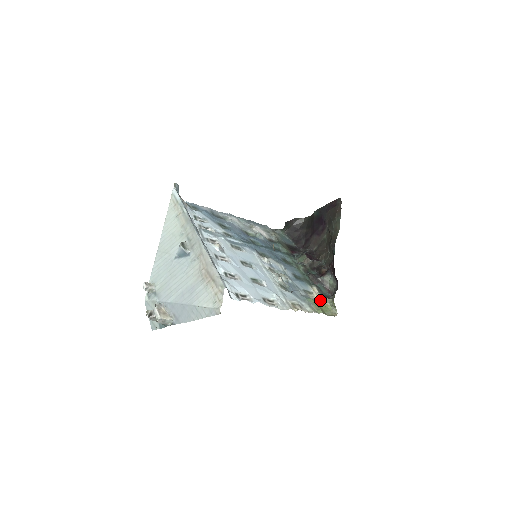
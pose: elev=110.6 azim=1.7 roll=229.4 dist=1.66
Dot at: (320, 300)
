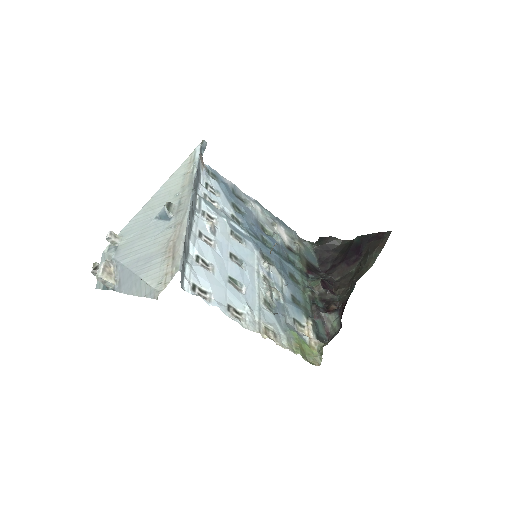
Dot at: (308, 339)
